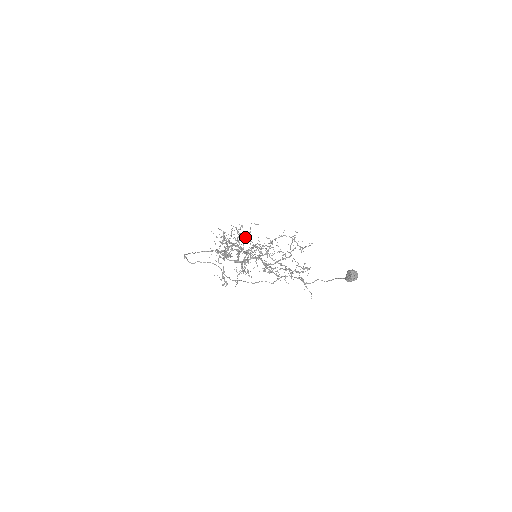
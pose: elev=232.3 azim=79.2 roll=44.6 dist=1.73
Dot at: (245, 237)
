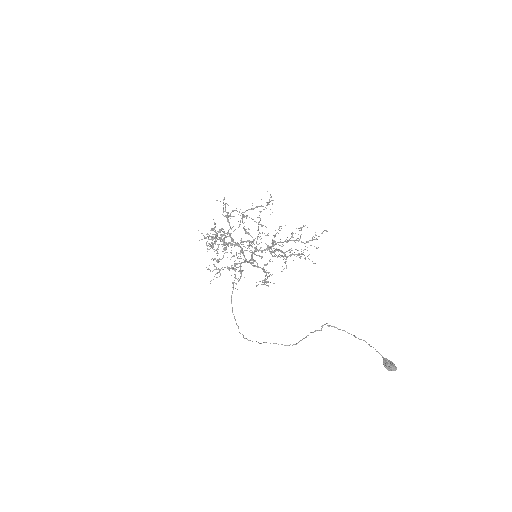
Dot at: occluded
